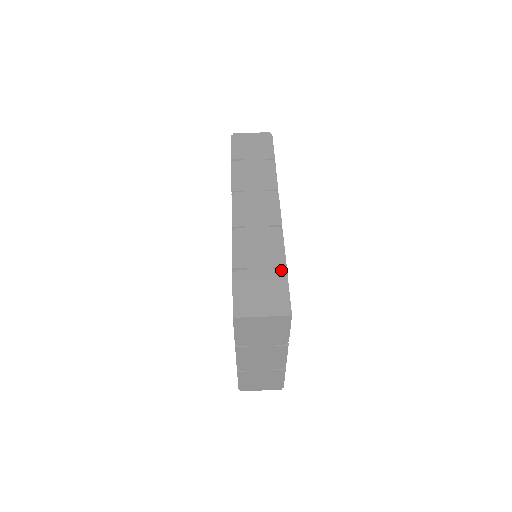
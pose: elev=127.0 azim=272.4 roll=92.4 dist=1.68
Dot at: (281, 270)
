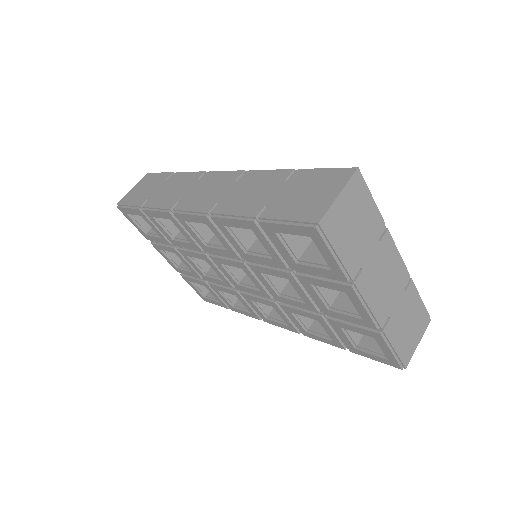
Dot at: (295, 173)
